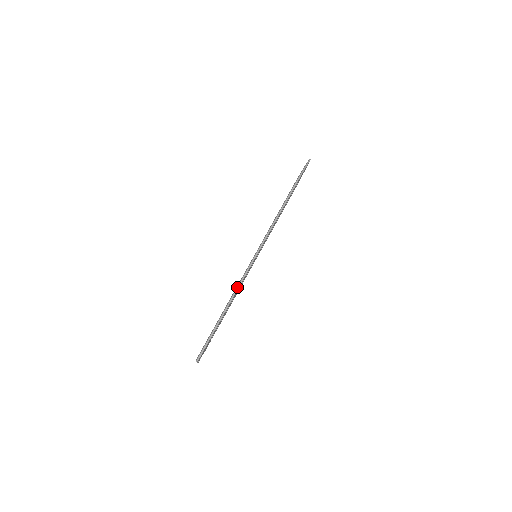
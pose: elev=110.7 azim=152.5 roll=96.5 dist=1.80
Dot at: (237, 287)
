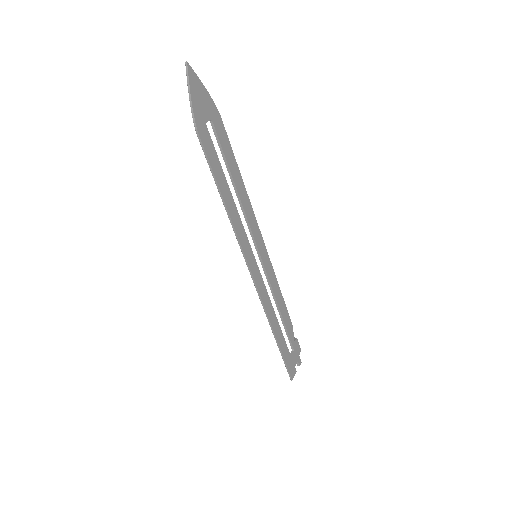
Dot at: (264, 311)
